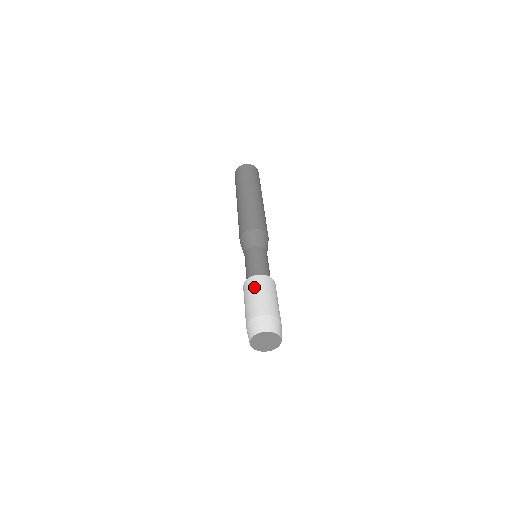
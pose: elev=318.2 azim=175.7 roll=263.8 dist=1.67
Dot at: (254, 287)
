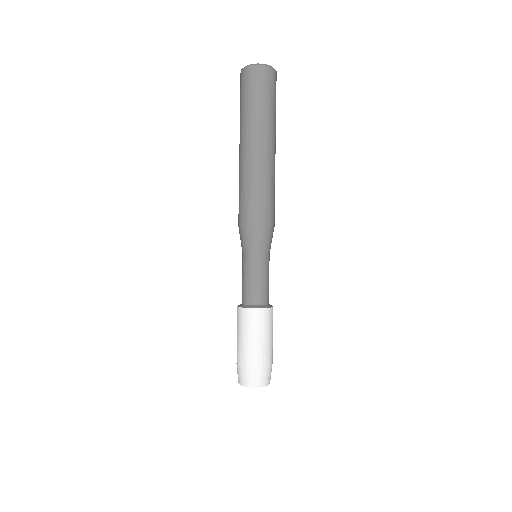
Dot at: (255, 327)
